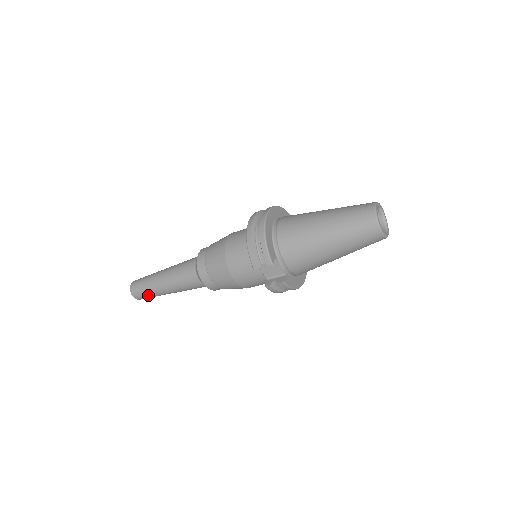
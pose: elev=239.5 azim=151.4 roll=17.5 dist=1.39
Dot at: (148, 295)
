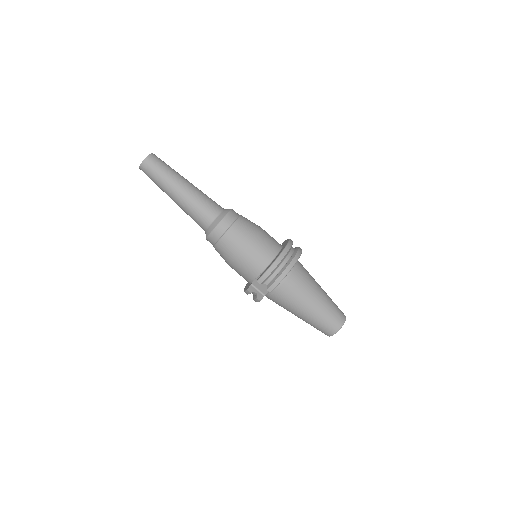
Dot at: (154, 180)
